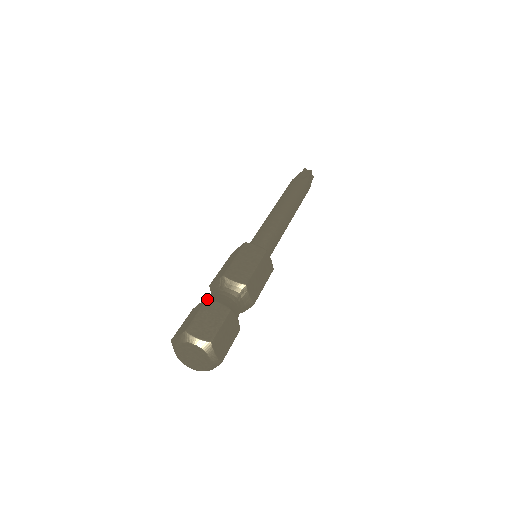
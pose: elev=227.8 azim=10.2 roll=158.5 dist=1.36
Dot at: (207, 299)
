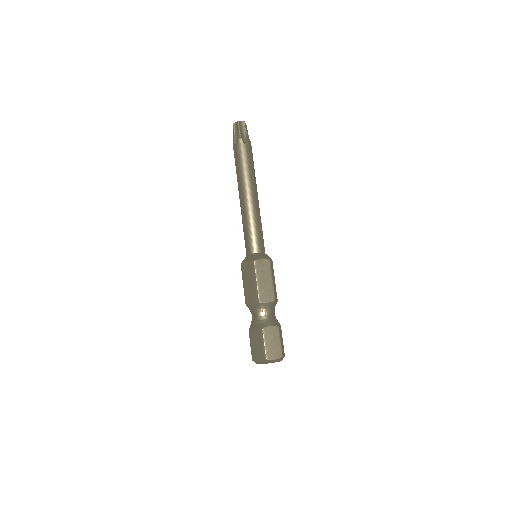
Dot at: (249, 330)
